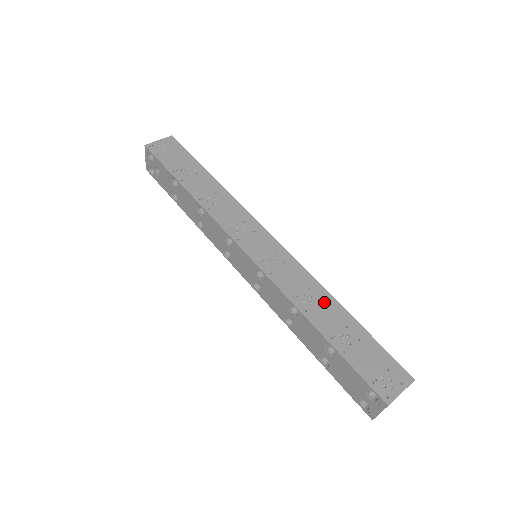
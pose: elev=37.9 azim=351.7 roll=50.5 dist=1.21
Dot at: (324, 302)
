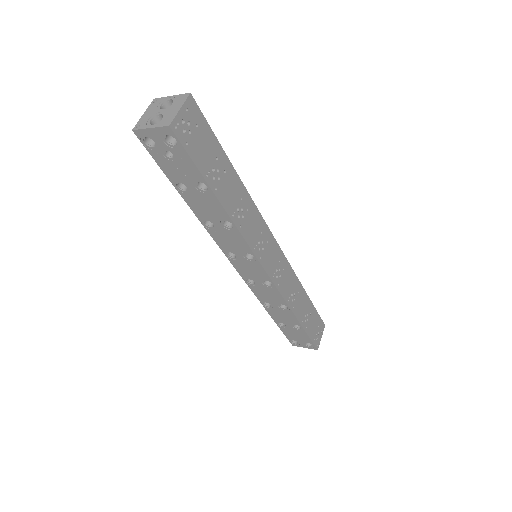
Dot at: (300, 294)
